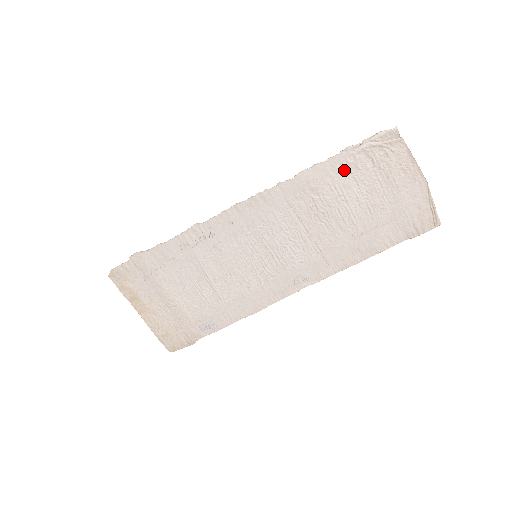
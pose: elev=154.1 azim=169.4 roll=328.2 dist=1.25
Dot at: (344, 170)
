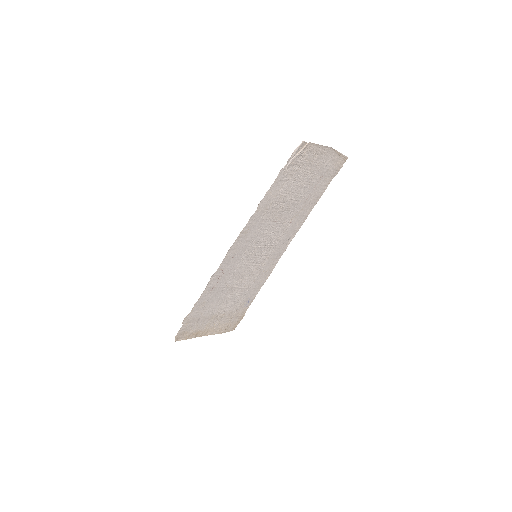
Dot at: (283, 182)
